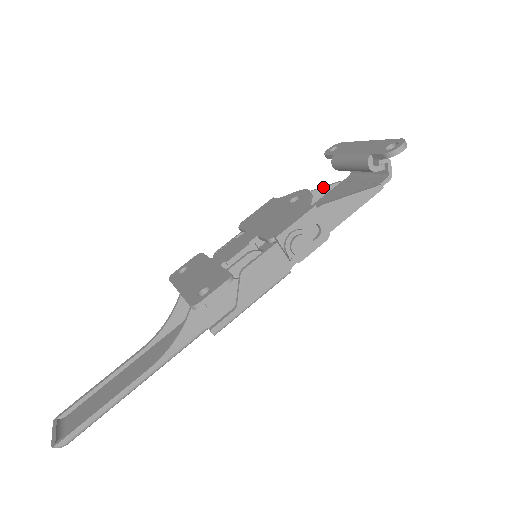
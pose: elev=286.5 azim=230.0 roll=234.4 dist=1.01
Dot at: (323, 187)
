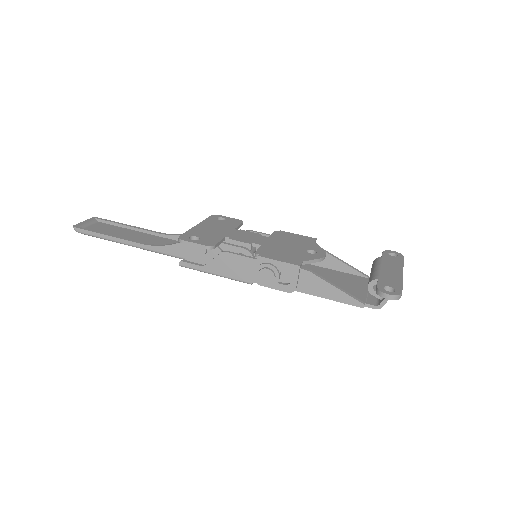
Dot at: (353, 268)
